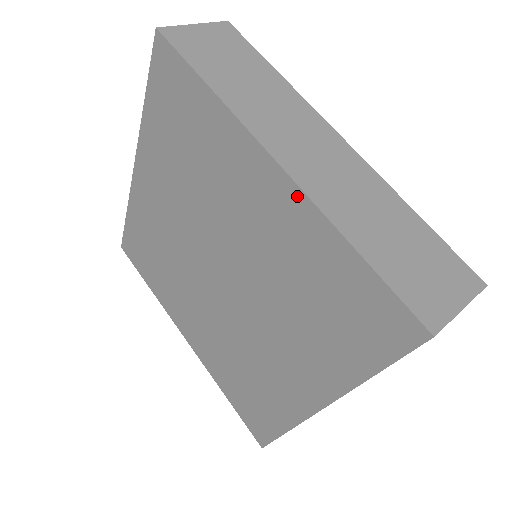
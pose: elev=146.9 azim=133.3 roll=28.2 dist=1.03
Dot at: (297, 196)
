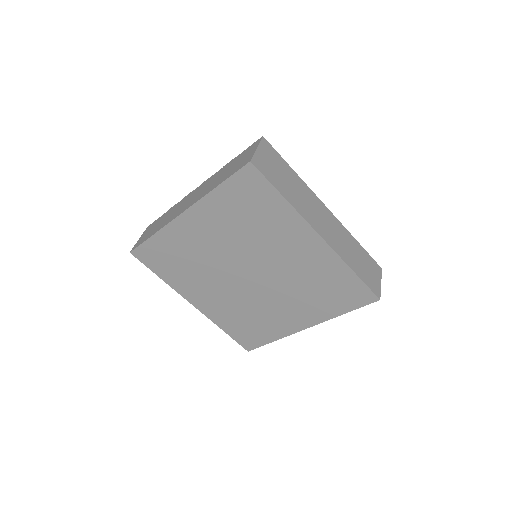
Dot at: (329, 251)
